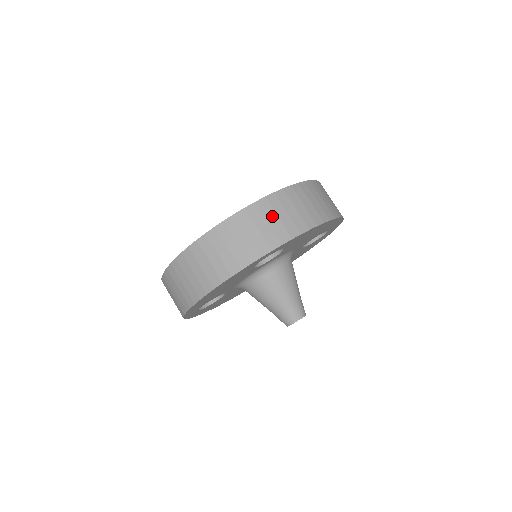
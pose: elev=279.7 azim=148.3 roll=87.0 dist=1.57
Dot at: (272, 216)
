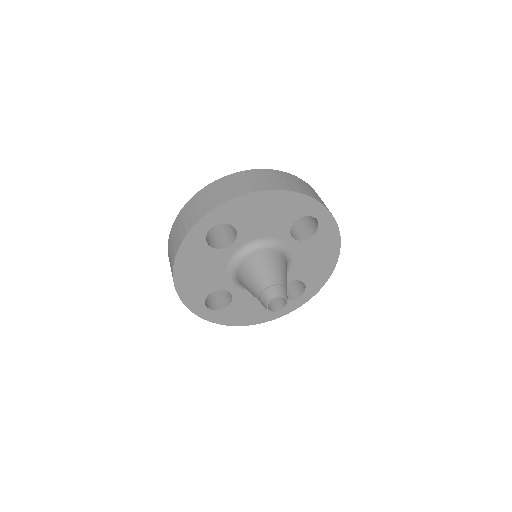
Dot at: occluded
